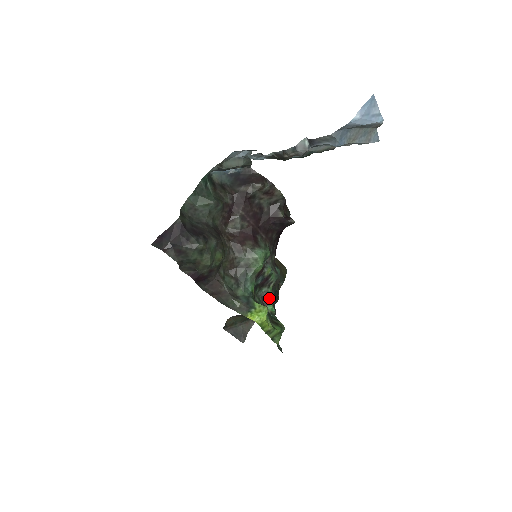
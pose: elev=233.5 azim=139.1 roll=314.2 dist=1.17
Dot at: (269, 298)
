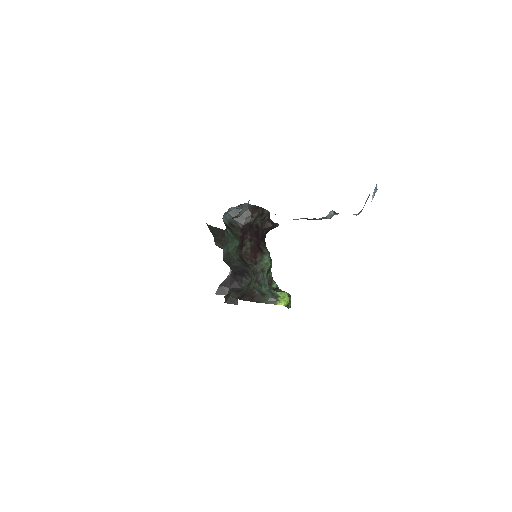
Dot at: (272, 279)
